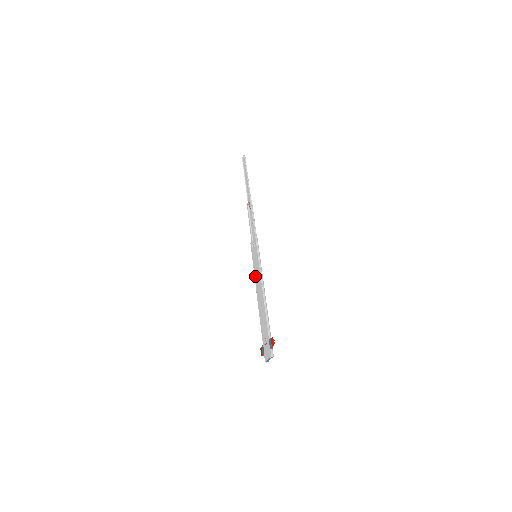
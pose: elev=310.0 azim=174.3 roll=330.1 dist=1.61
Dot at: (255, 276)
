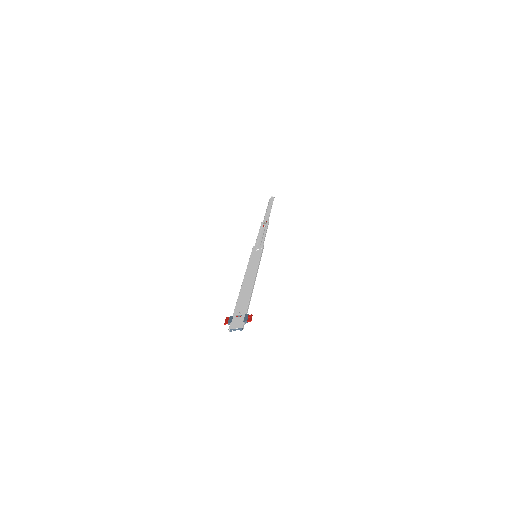
Dot at: (249, 267)
